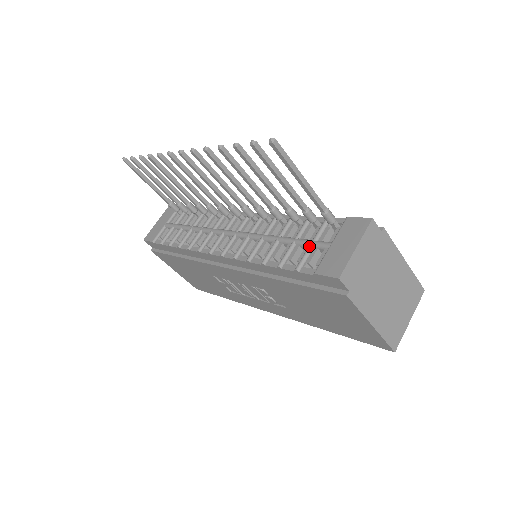
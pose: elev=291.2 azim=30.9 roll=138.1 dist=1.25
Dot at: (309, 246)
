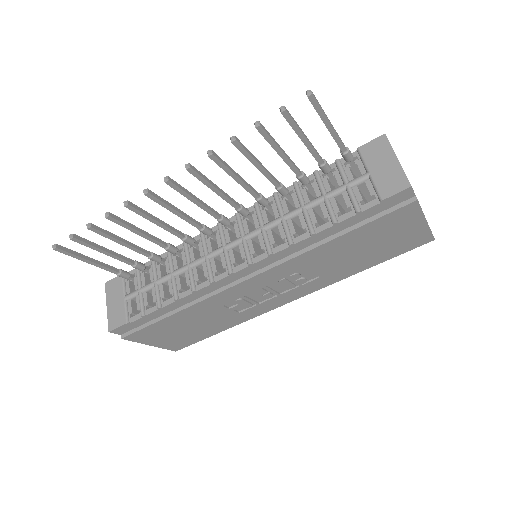
Dot at: (348, 189)
